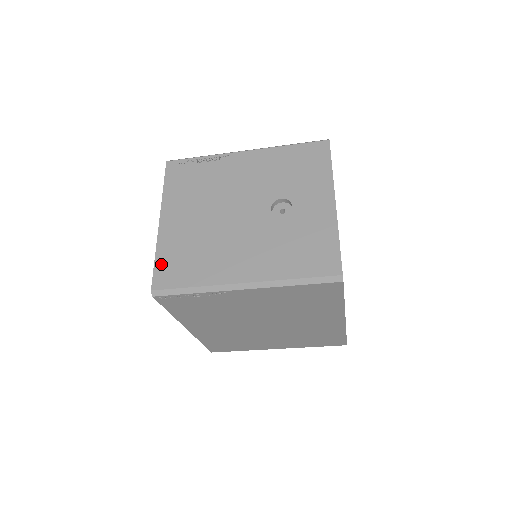
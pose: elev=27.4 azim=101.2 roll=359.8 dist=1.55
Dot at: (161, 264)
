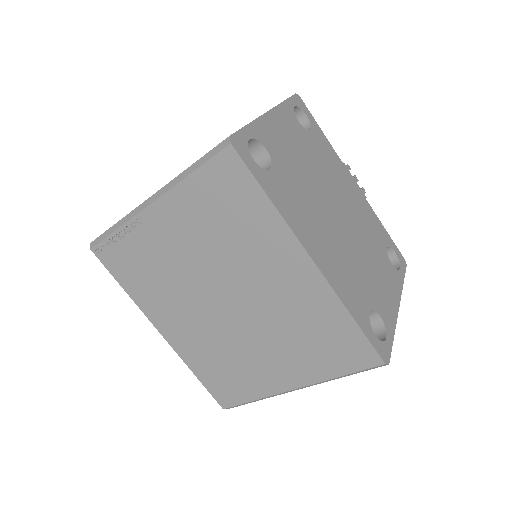
Dot at: occluded
